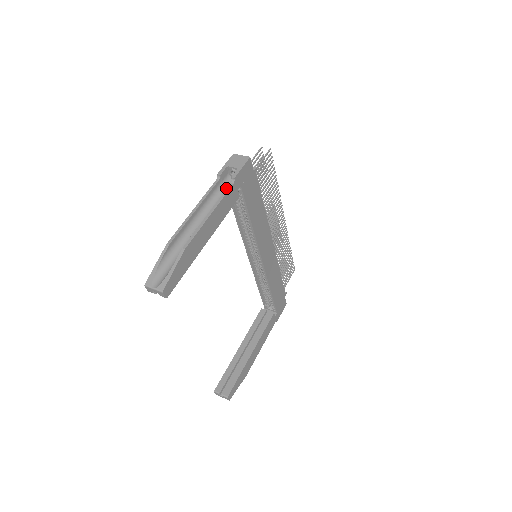
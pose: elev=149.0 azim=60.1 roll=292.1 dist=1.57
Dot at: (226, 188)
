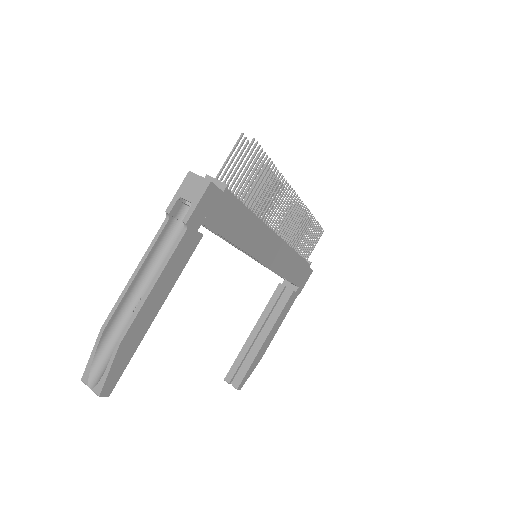
Dot at: (182, 226)
